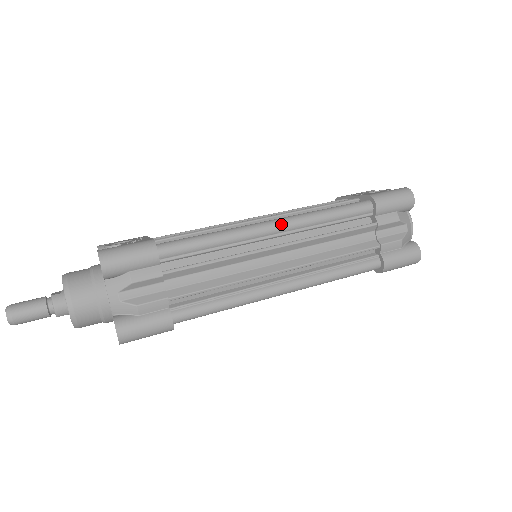
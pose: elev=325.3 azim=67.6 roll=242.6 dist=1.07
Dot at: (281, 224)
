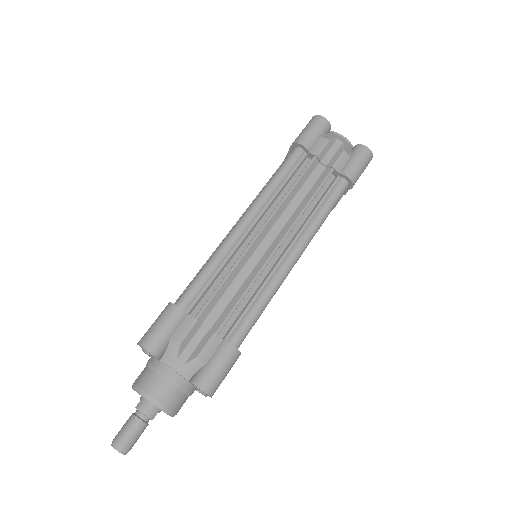
Dot at: (248, 215)
